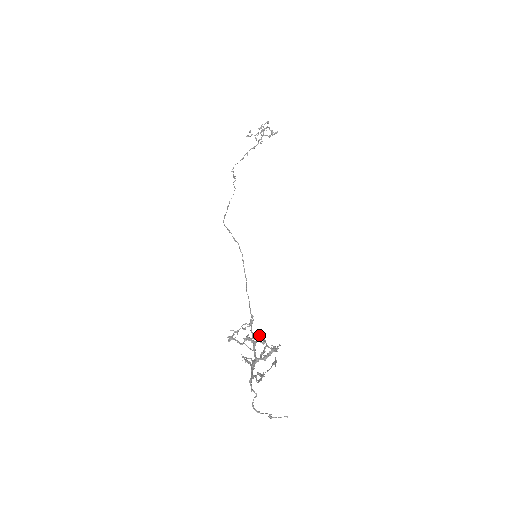
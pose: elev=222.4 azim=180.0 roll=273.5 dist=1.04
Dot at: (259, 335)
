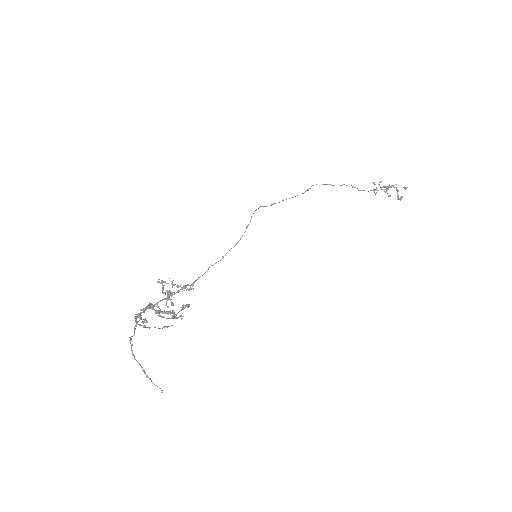
Dot at: (188, 305)
